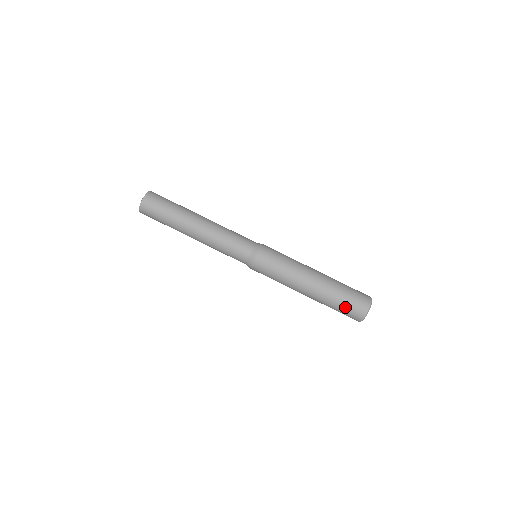
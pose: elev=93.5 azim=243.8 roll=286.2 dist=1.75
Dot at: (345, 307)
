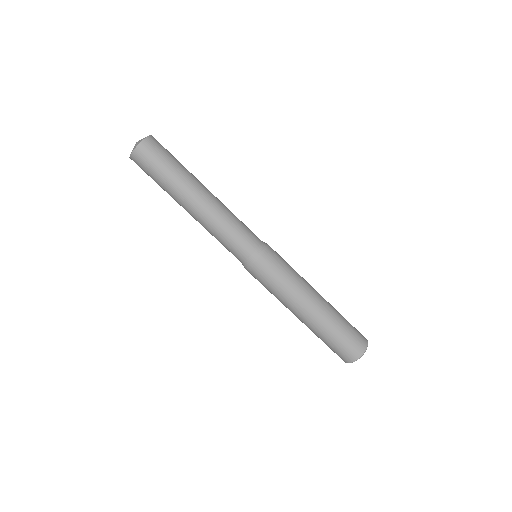
Dot at: (341, 342)
